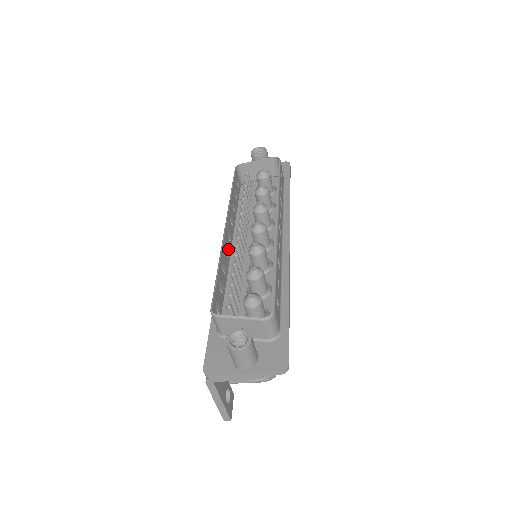
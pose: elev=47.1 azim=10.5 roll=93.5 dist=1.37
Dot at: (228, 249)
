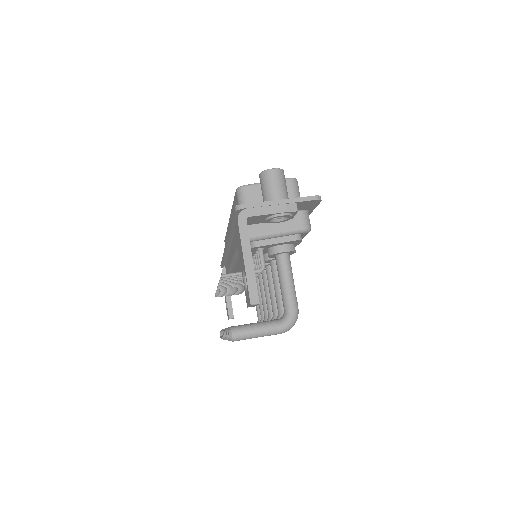
Dot at: occluded
